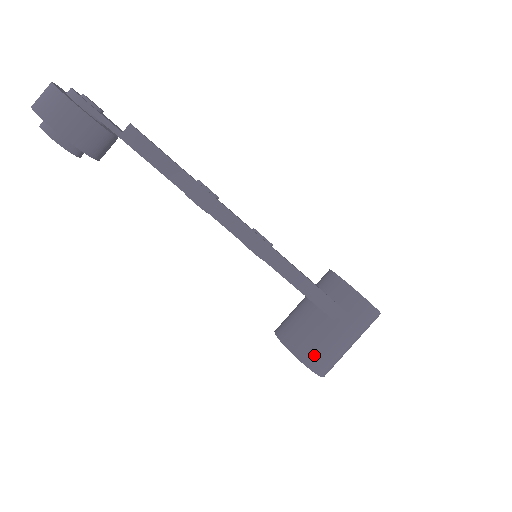
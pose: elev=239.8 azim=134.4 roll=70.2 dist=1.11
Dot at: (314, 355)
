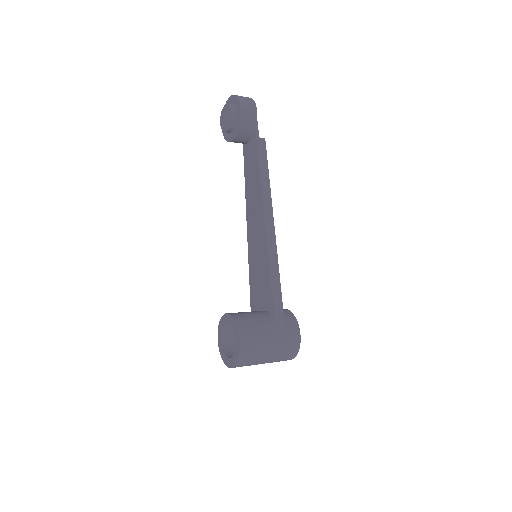
Dot at: (249, 334)
